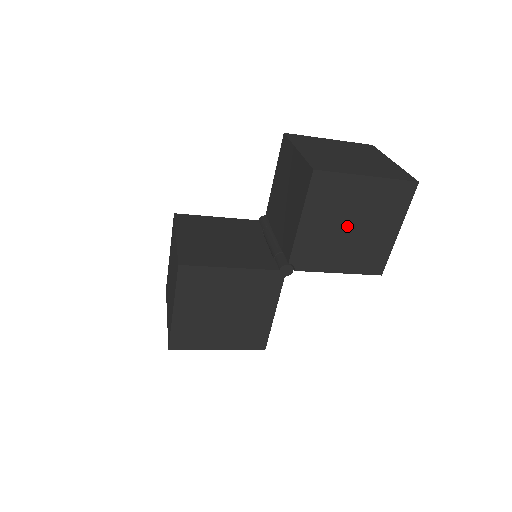
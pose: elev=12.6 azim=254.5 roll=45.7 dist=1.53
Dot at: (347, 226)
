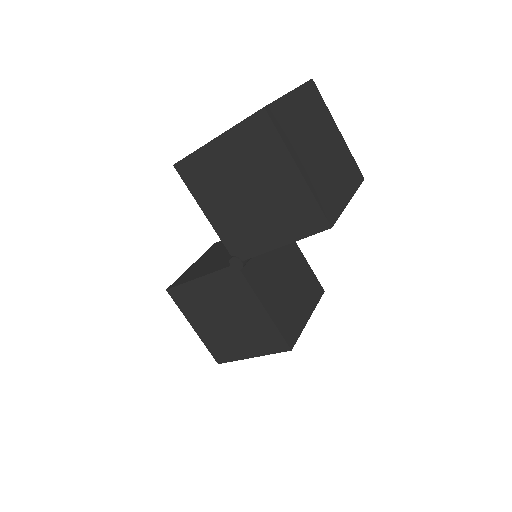
Dot at: (244, 195)
